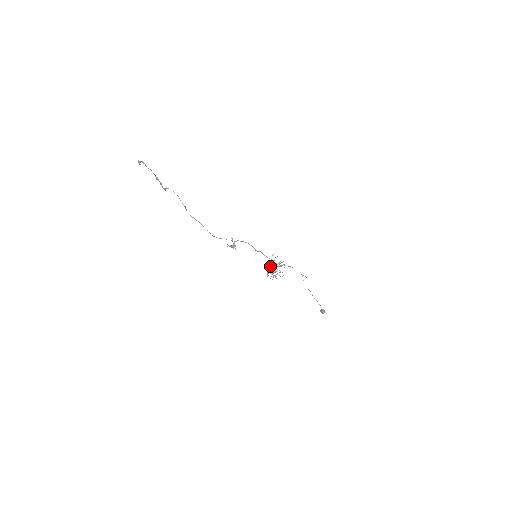
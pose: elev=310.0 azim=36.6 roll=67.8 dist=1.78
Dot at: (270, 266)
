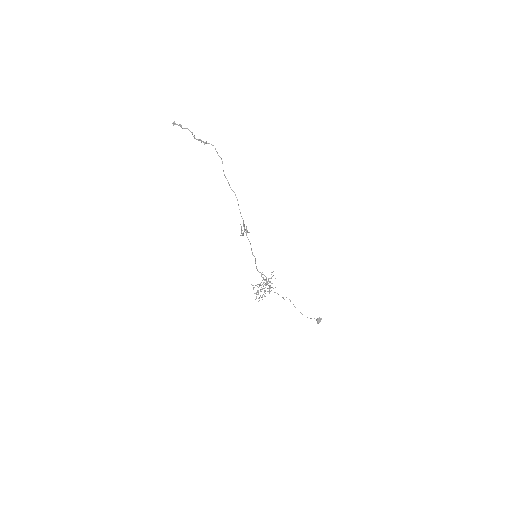
Dot at: occluded
